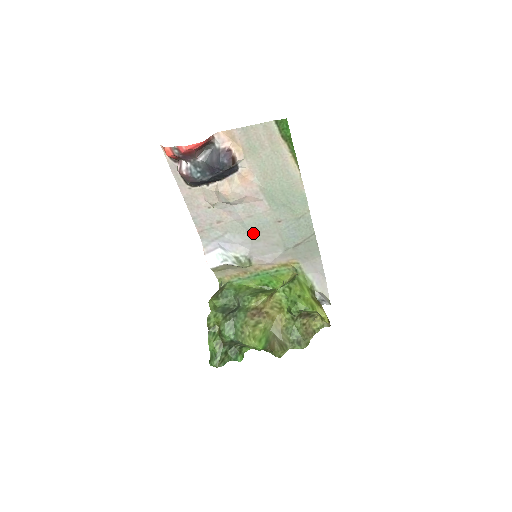
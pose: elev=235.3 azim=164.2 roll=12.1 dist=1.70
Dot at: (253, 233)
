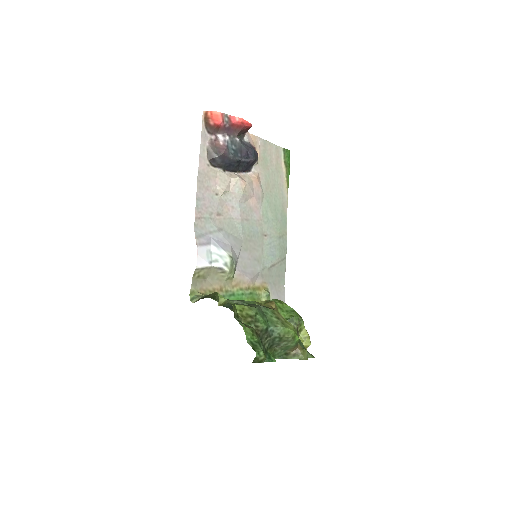
Dot at: (244, 239)
